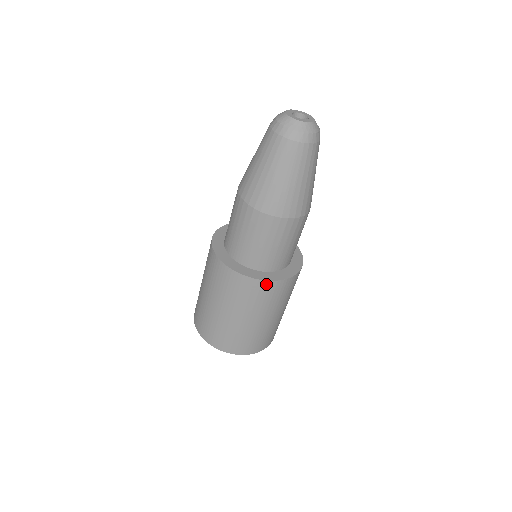
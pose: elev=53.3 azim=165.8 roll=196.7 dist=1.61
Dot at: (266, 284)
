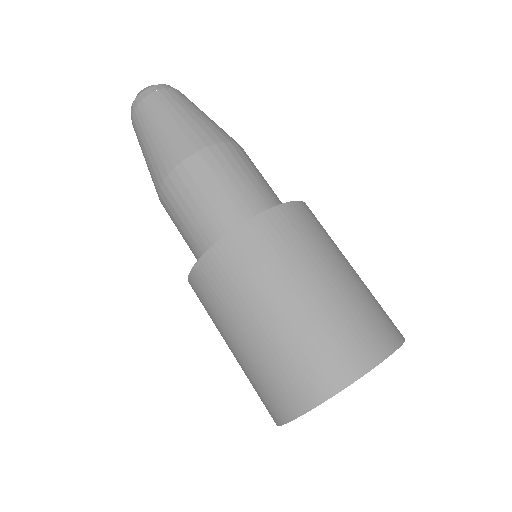
Dot at: (309, 209)
